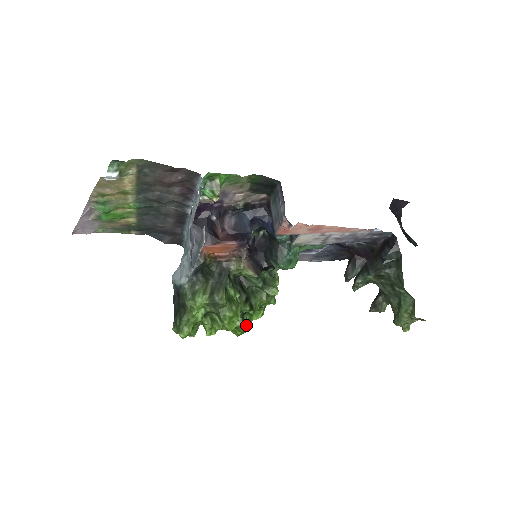
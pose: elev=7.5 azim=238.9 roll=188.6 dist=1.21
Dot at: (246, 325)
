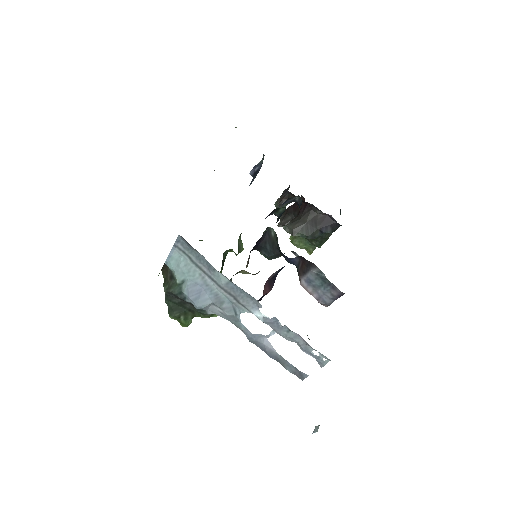
Dot at: occluded
